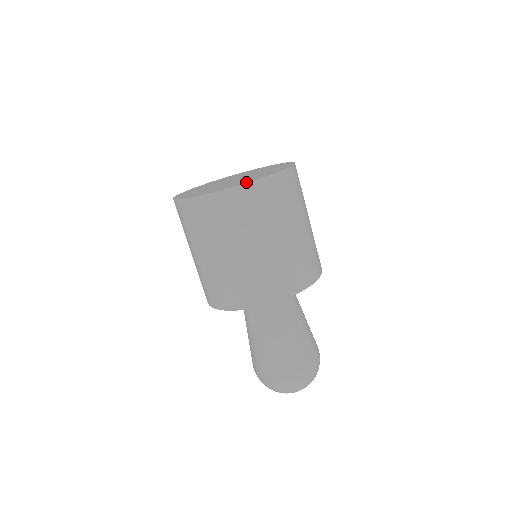
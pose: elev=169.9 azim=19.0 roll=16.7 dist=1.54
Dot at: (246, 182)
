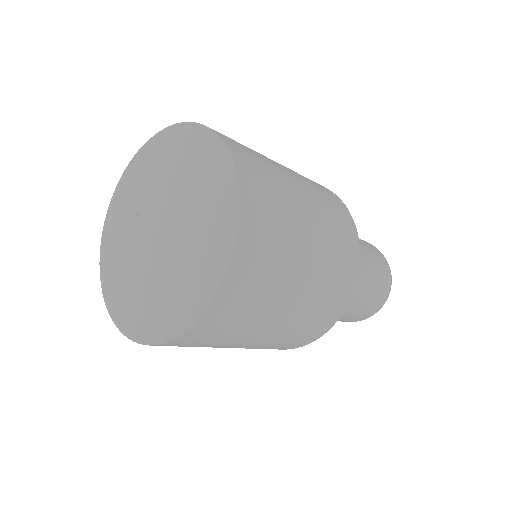
Dot at: (210, 295)
